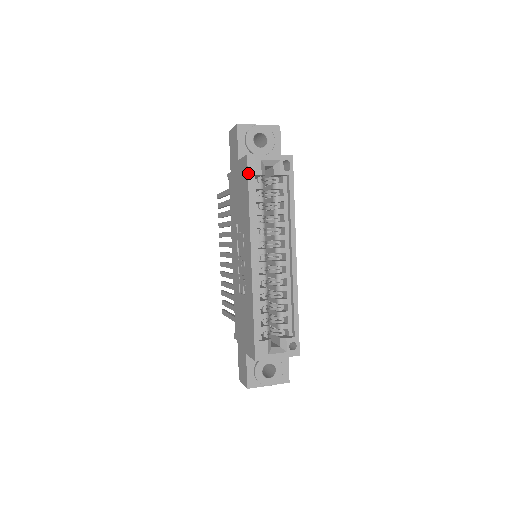
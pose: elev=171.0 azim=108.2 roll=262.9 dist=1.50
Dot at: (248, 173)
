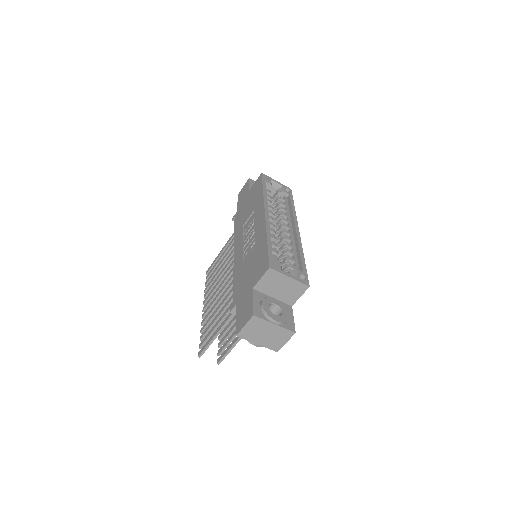
Dot at: (262, 179)
